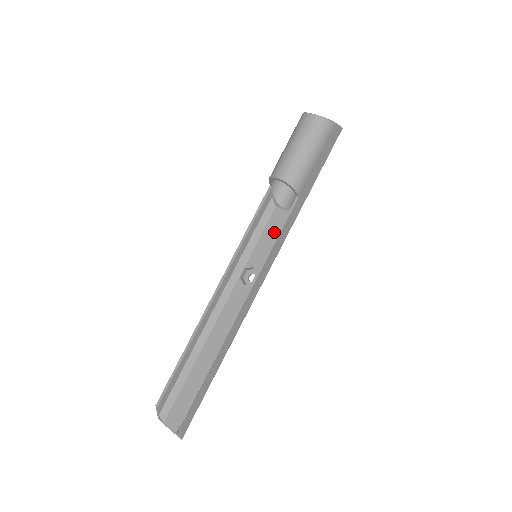
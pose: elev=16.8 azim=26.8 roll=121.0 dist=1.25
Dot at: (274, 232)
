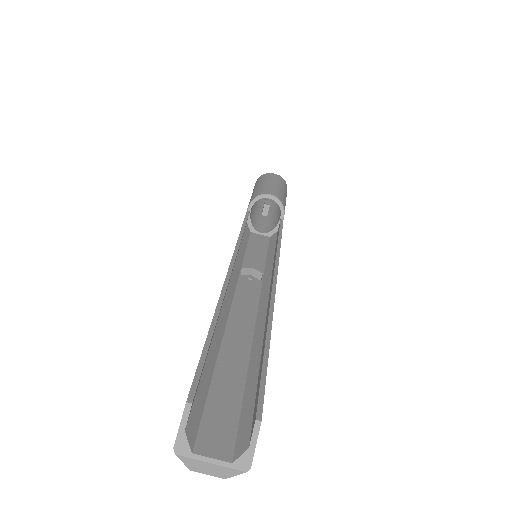
Dot at: (261, 246)
